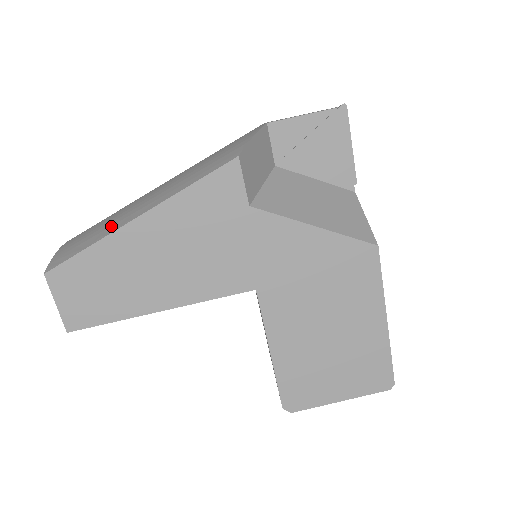
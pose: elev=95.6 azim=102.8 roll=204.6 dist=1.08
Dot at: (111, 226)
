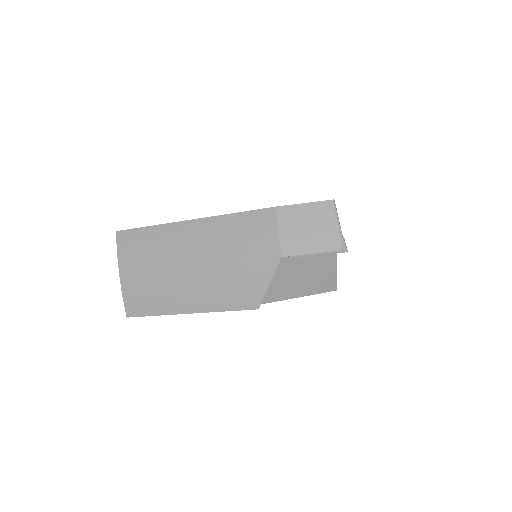
Dot at: (166, 304)
